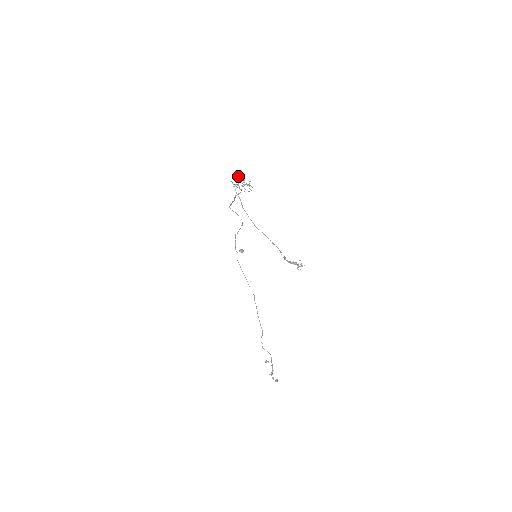
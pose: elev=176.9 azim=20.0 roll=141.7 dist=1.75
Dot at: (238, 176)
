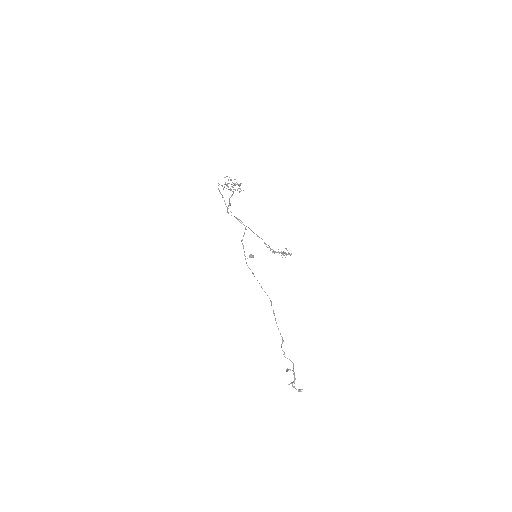
Dot at: (225, 177)
